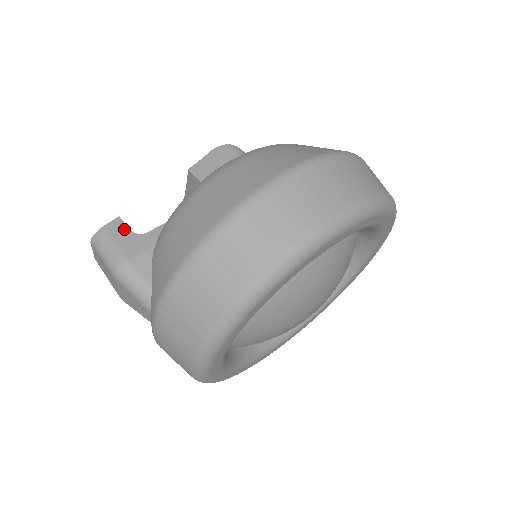
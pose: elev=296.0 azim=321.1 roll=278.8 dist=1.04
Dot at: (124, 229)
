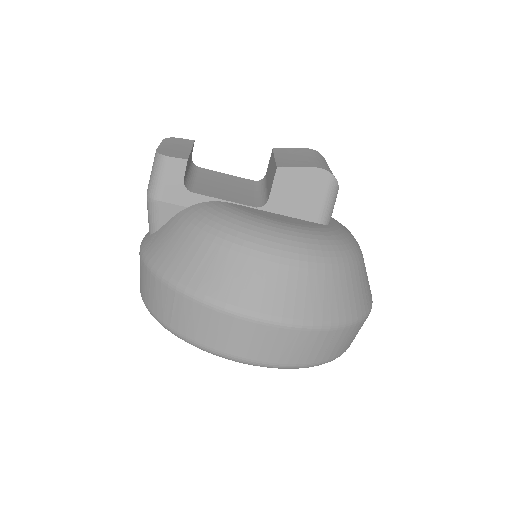
Dot at: (180, 174)
